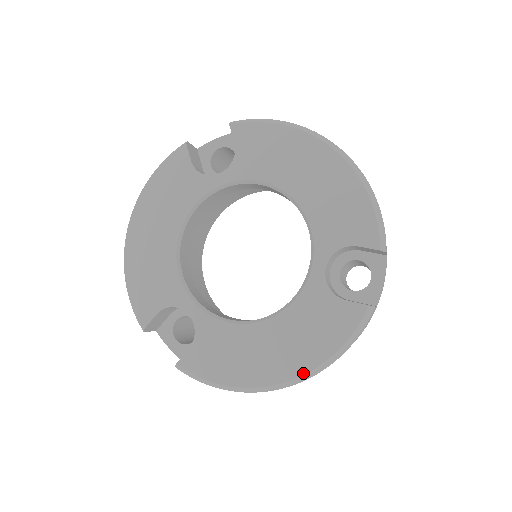
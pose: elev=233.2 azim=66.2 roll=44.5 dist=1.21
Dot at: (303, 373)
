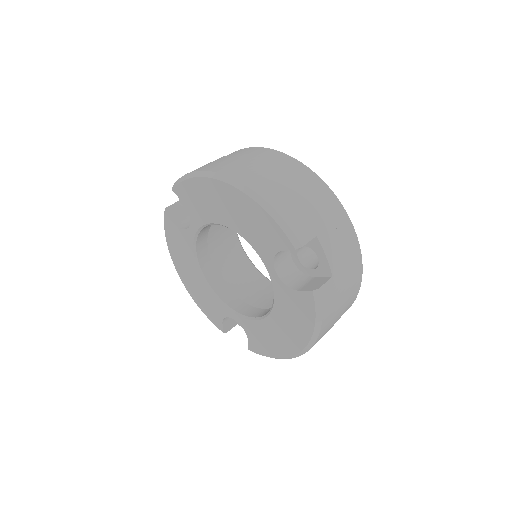
Dot at: (306, 344)
